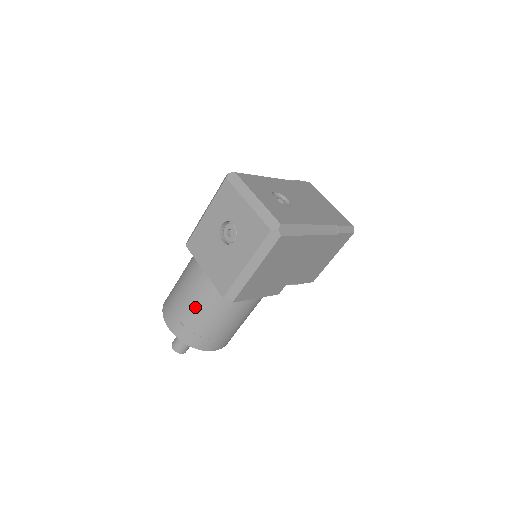
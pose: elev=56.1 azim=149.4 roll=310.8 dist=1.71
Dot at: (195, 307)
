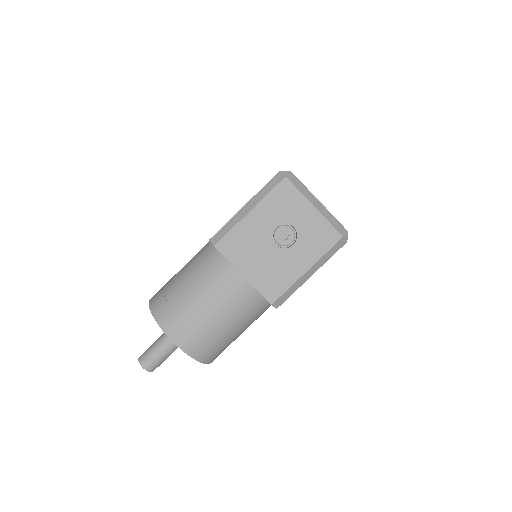
Dot at: (223, 317)
